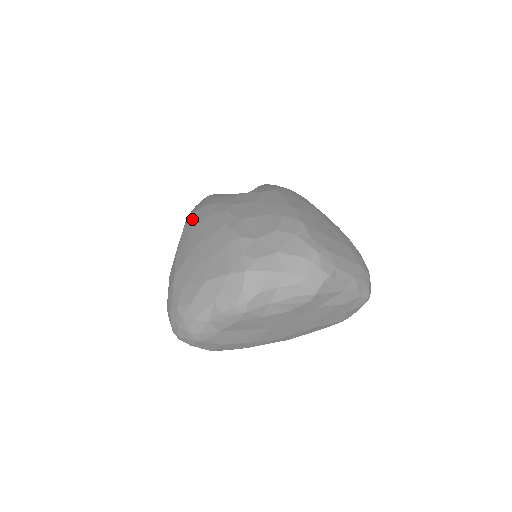
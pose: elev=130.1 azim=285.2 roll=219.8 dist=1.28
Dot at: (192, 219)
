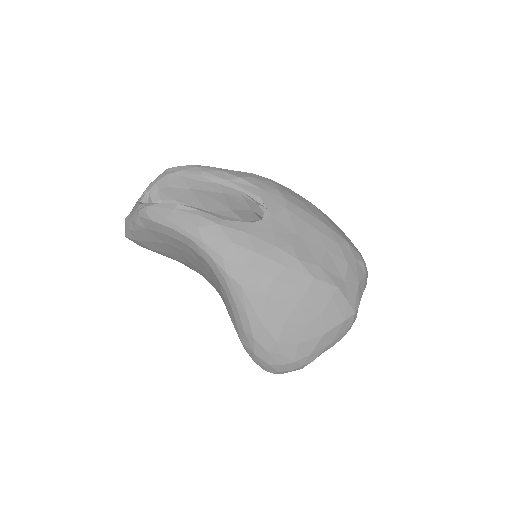
Dot at: (253, 276)
